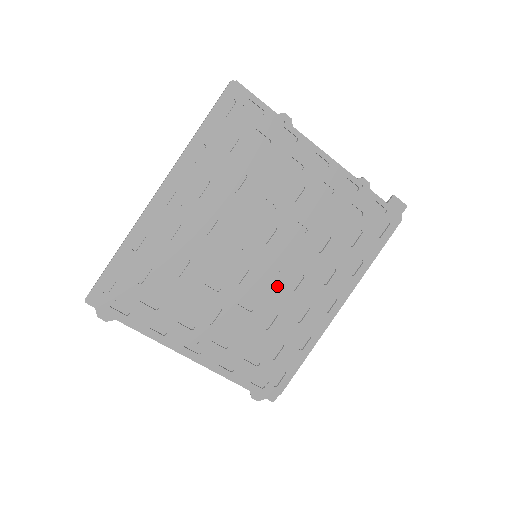
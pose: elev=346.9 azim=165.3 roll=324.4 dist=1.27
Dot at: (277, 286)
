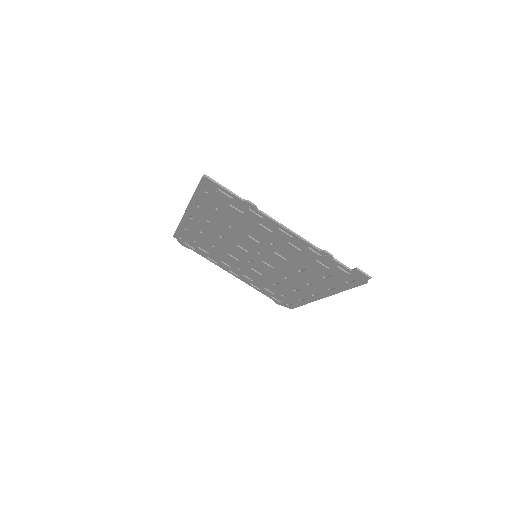
Dot at: (274, 273)
